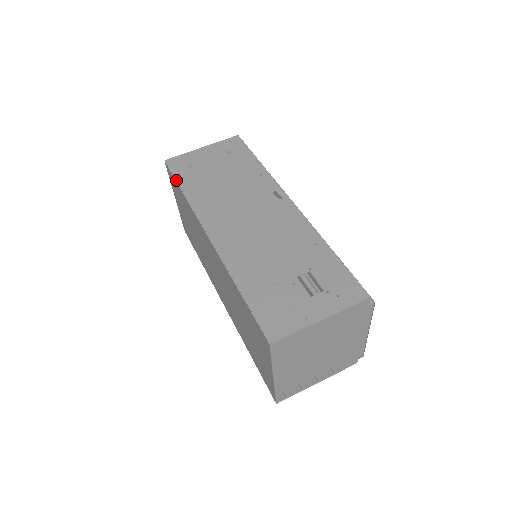
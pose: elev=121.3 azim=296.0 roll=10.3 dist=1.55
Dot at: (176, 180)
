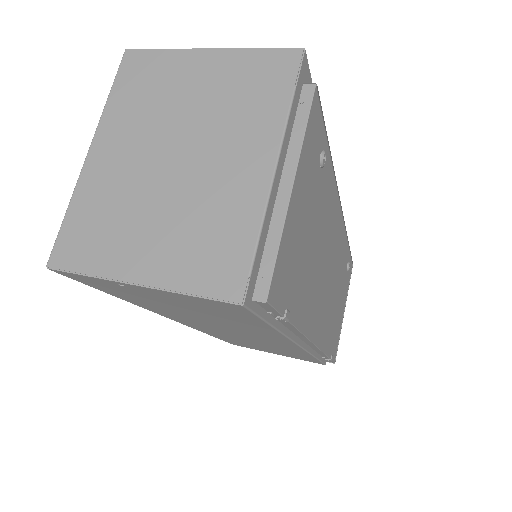
Dot at: occluded
